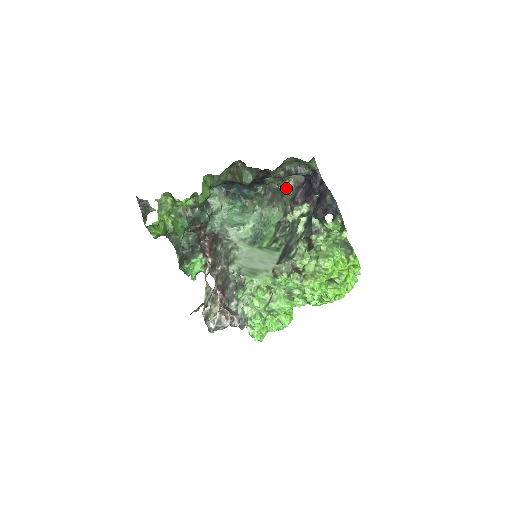
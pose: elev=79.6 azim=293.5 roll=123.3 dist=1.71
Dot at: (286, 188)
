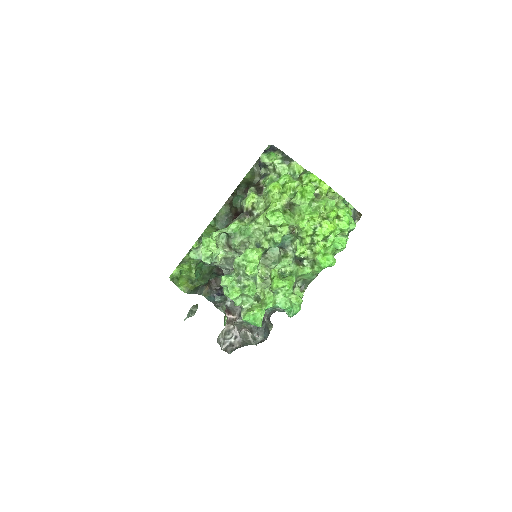
Dot at: occluded
